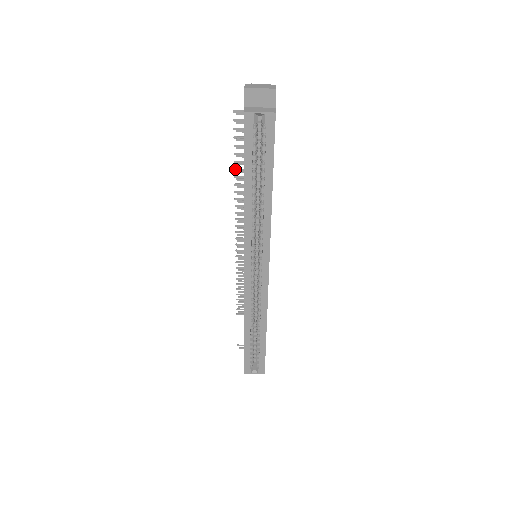
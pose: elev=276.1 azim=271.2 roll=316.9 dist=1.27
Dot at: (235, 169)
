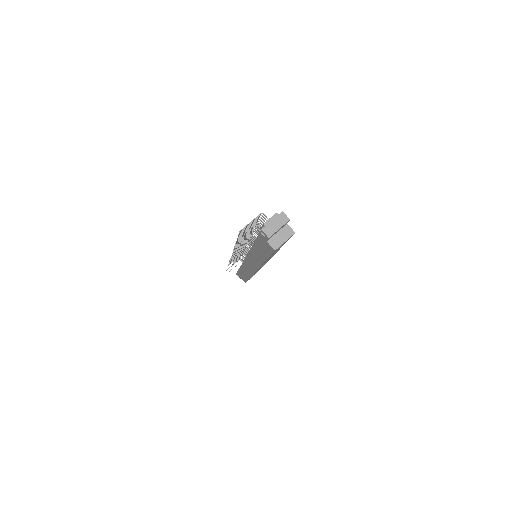
Dot at: occluded
